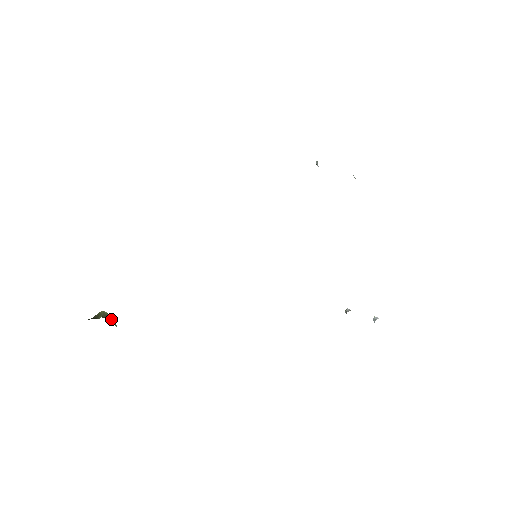
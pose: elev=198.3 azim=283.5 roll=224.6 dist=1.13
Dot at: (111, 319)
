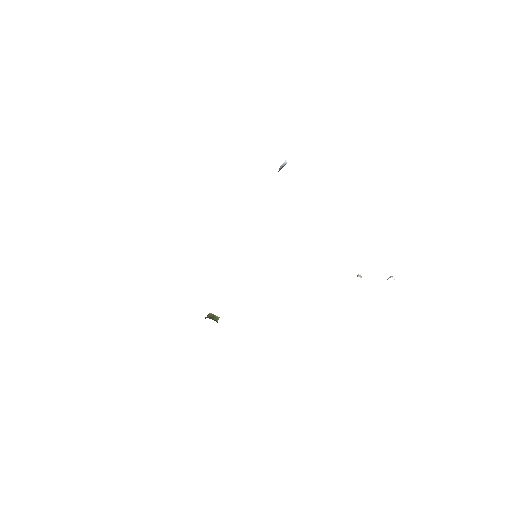
Dot at: (214, 317)
